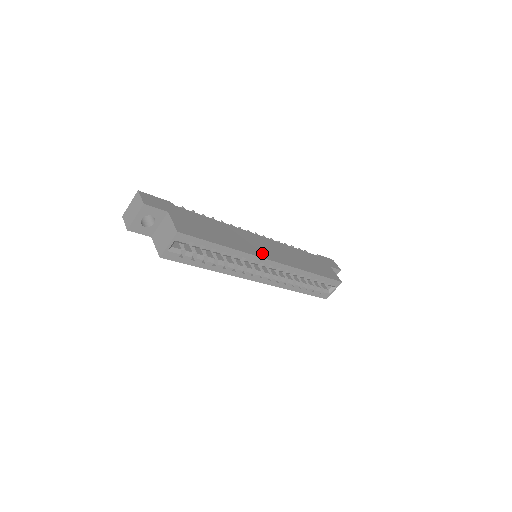
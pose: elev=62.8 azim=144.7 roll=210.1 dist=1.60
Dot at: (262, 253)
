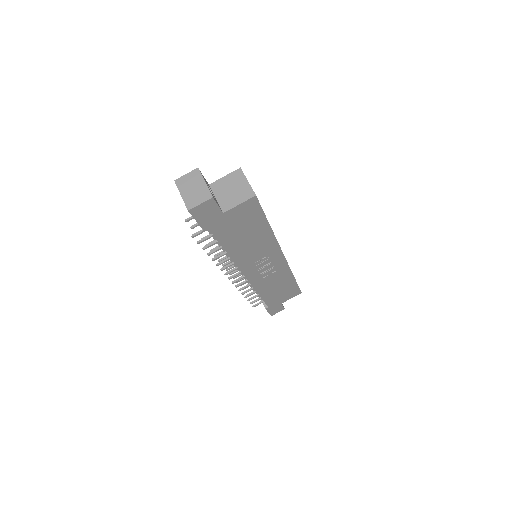
Dot at: occluded
